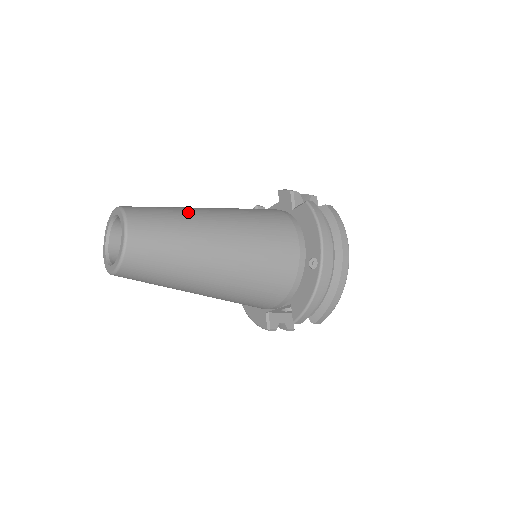
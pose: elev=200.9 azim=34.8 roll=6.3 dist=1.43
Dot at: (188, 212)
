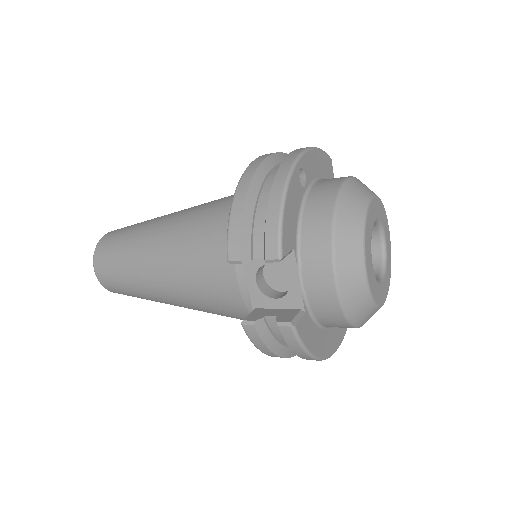
Dot at: occluded
